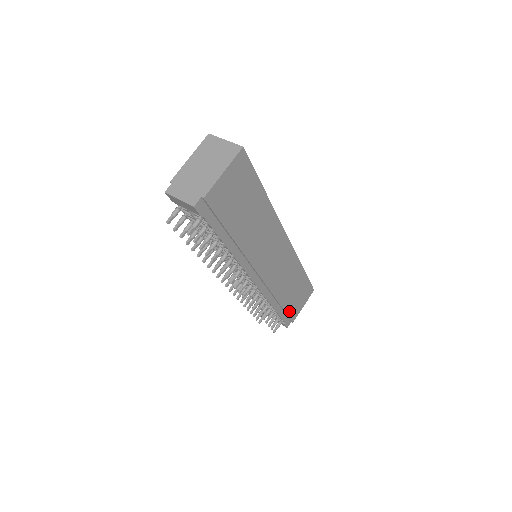
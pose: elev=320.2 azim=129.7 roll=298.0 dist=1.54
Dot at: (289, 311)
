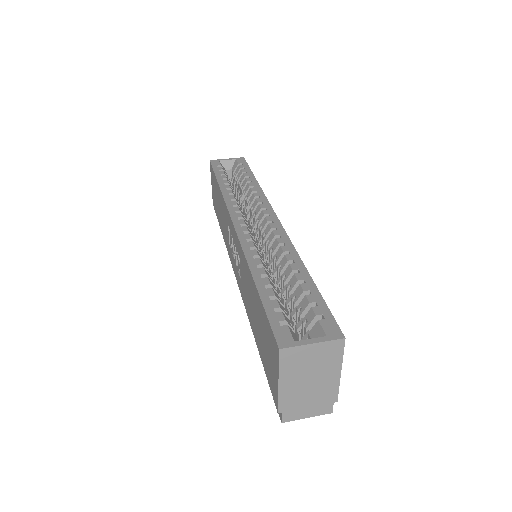
Dot at: occluded
